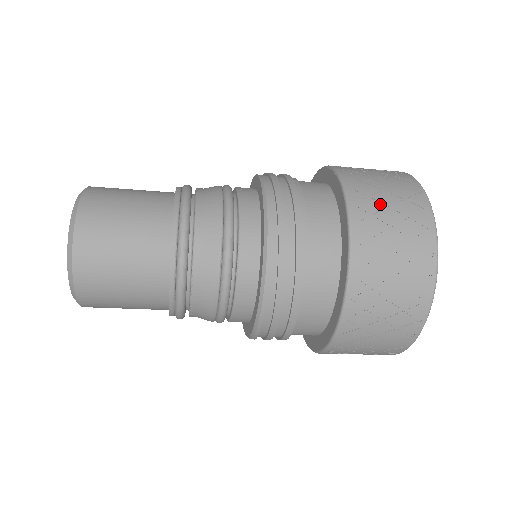
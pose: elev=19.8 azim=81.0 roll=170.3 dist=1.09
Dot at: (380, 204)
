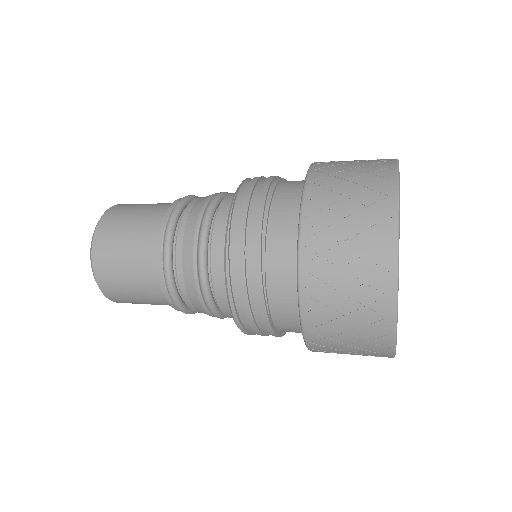
Dot at: (341, 168)
